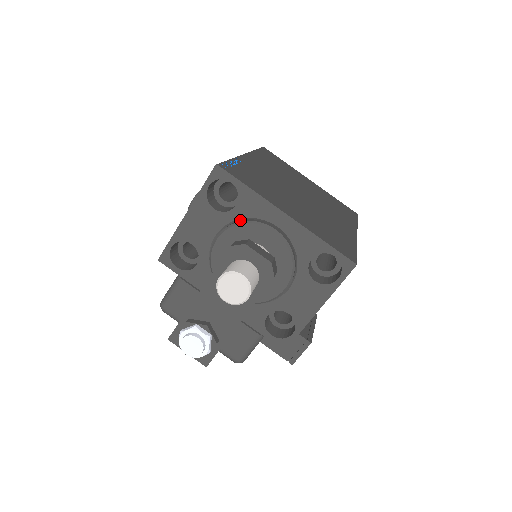
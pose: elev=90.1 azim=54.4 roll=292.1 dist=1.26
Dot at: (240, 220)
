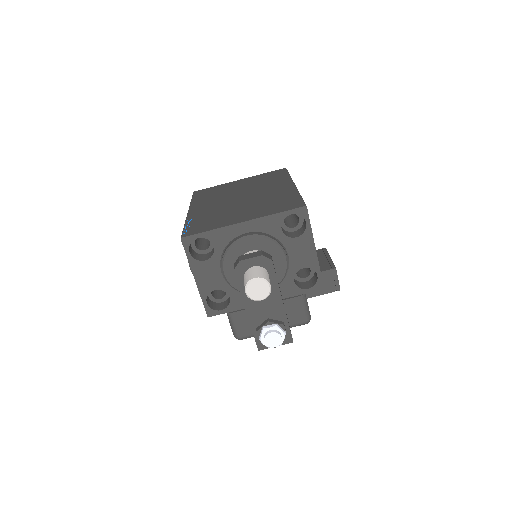
Dot at: (224, 251)
